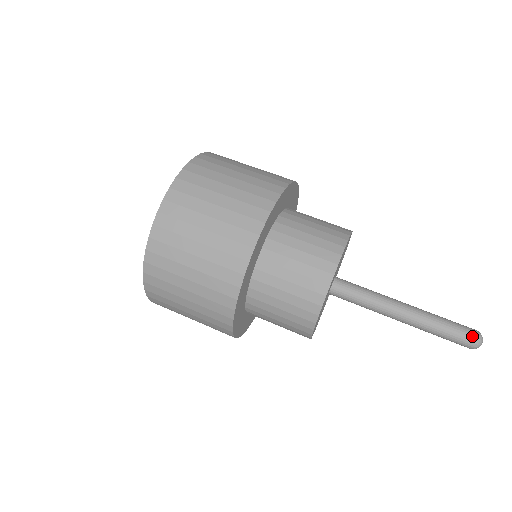
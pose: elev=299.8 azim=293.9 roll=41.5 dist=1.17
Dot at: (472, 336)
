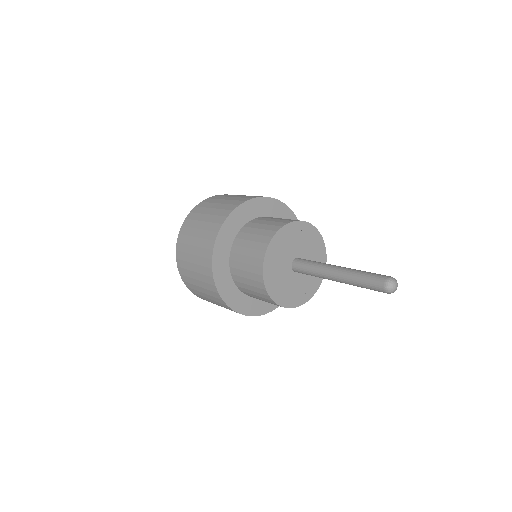
Dot at: (386, 276)
